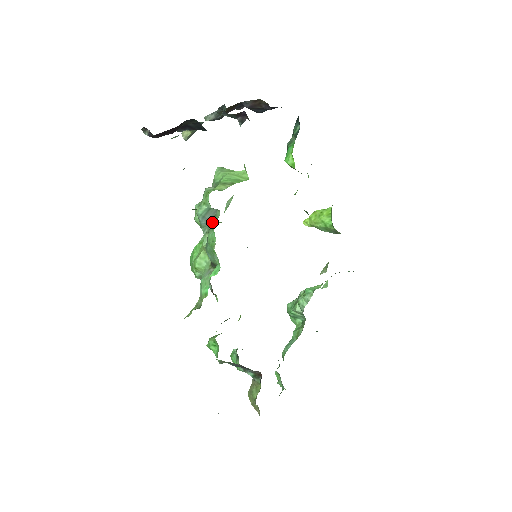
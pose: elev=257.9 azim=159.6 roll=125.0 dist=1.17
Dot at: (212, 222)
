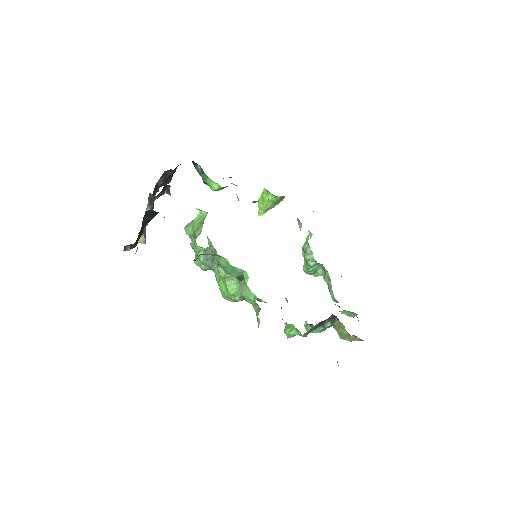
Dot at: (214, 256)
